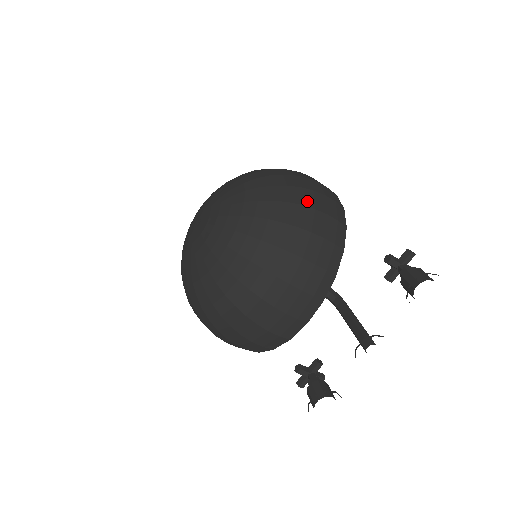
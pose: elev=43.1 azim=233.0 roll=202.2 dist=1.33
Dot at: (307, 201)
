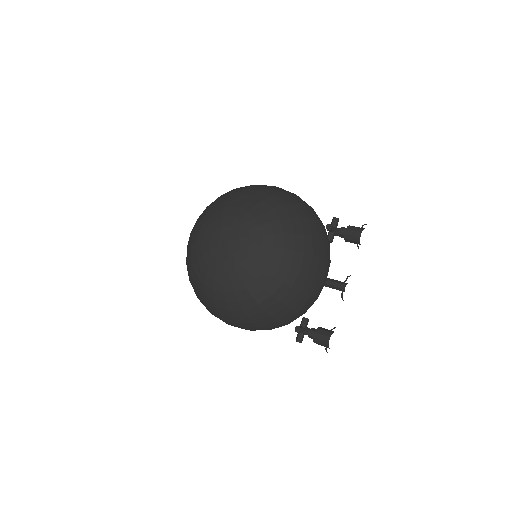
Dot at: (296, 200)
